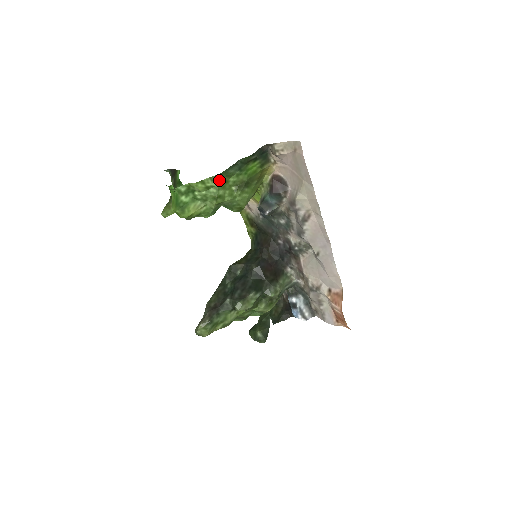
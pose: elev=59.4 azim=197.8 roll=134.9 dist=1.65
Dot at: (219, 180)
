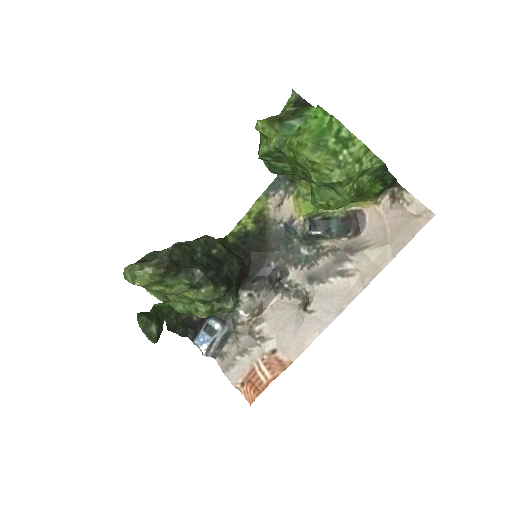
Dot at: (373, 167)
